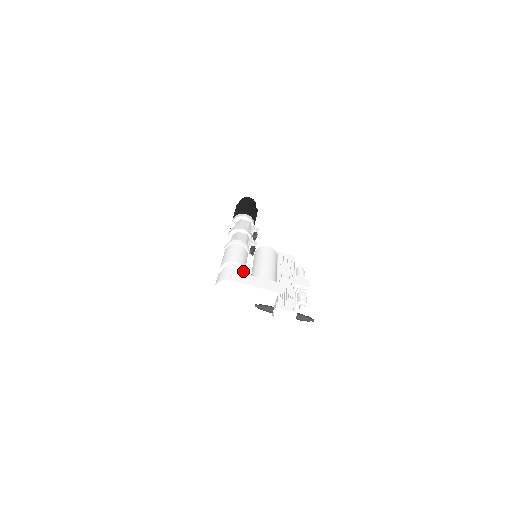
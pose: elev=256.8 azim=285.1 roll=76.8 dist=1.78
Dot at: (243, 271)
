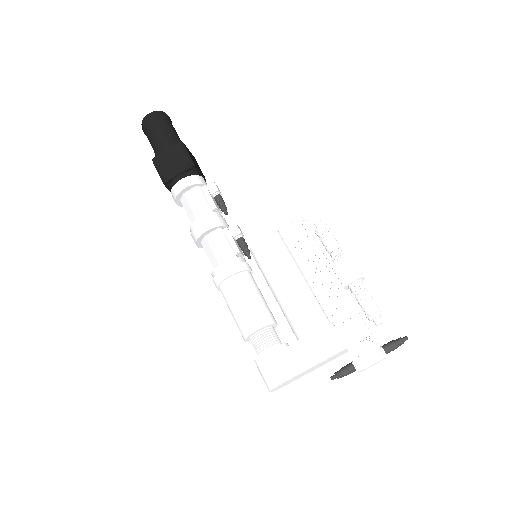
Dot at: (273, 324)
